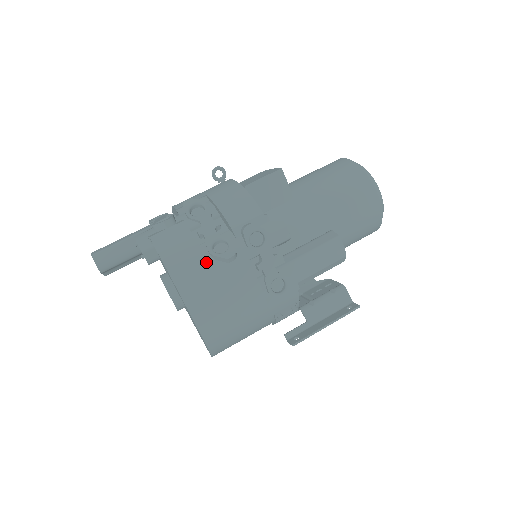
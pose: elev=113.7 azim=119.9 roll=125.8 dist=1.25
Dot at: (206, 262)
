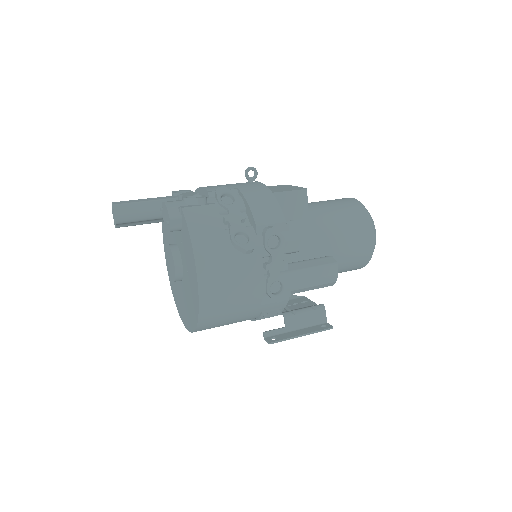
Dot at: (227, 247)
